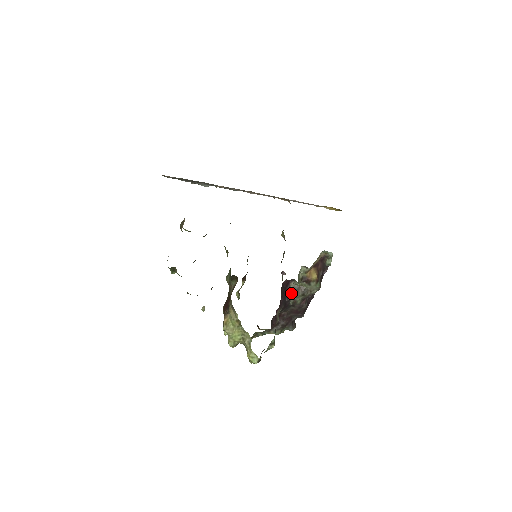
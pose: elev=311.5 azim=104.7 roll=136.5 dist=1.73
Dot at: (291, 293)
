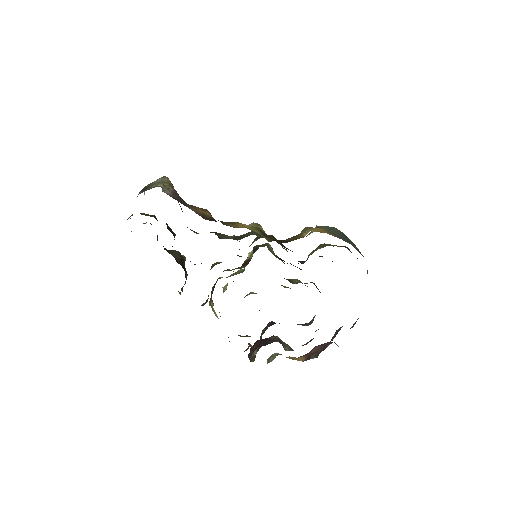
Dot at: (277, 340)
